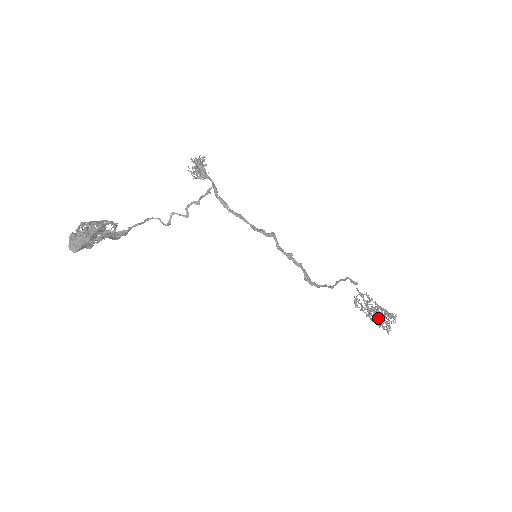
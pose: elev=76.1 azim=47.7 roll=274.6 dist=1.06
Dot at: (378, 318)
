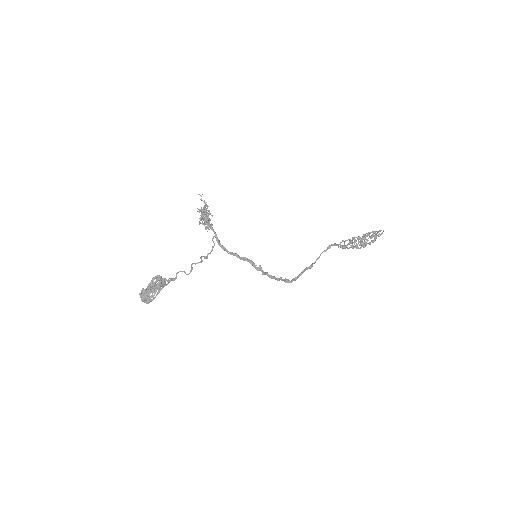
Dot at: (361, 247)
